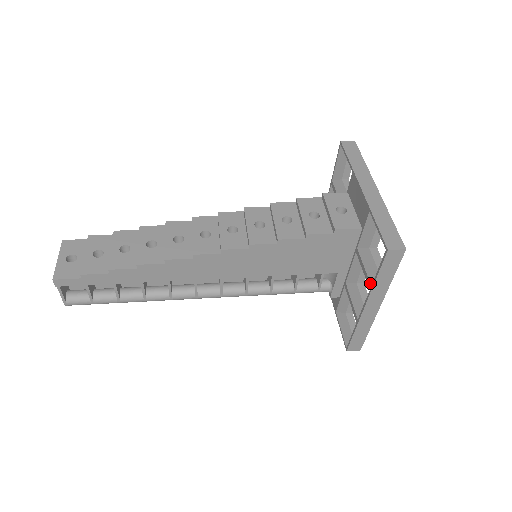
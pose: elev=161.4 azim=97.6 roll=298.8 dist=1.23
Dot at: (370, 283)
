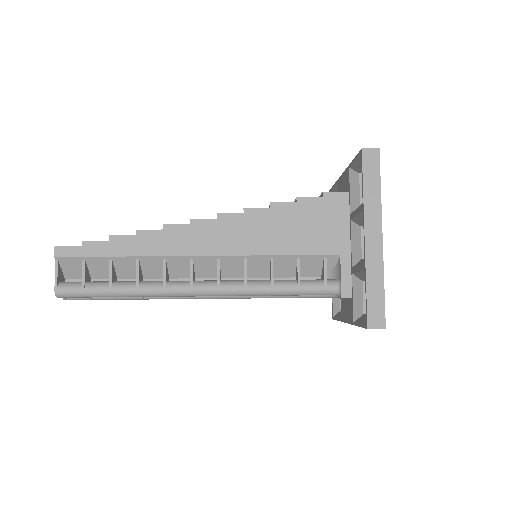
Dot at: (361, 205)
